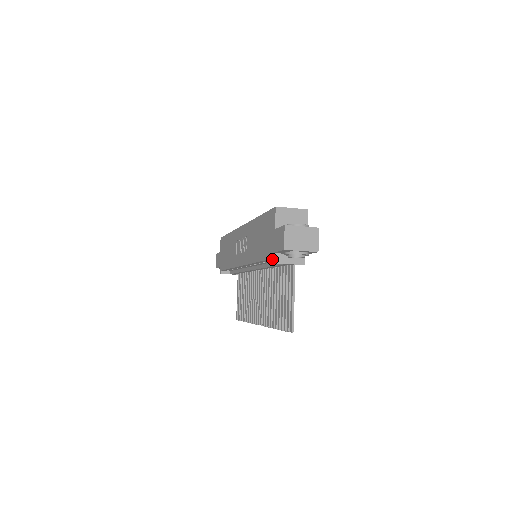
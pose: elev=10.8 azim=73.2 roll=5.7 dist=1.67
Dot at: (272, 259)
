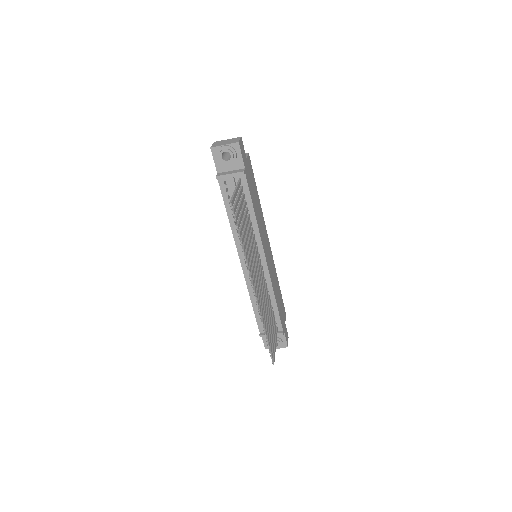
Dot at: (216, 176)
